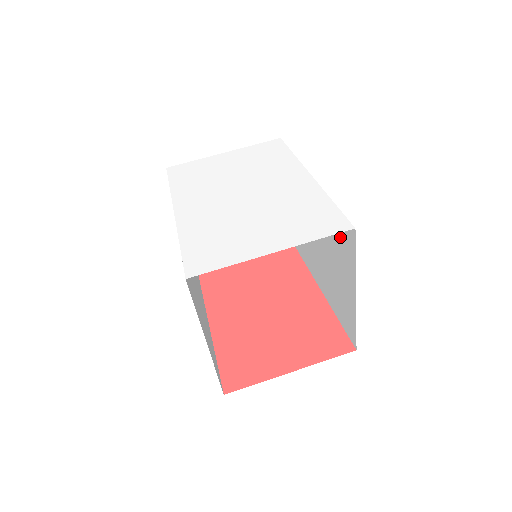
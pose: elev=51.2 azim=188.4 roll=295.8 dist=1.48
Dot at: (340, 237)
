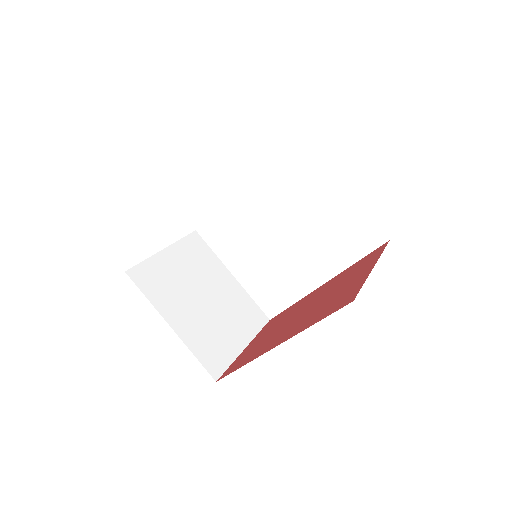
Dot at: (295, 169)
